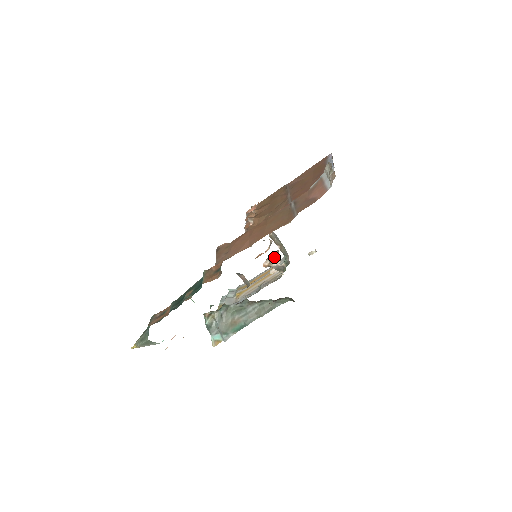
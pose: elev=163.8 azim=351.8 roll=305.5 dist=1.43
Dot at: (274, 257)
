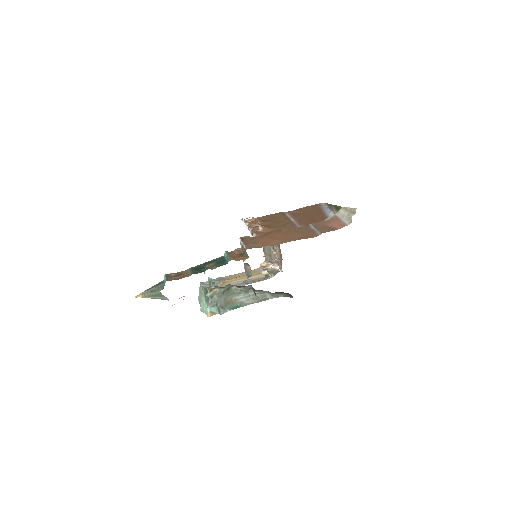
Dot at: (272, 261)
